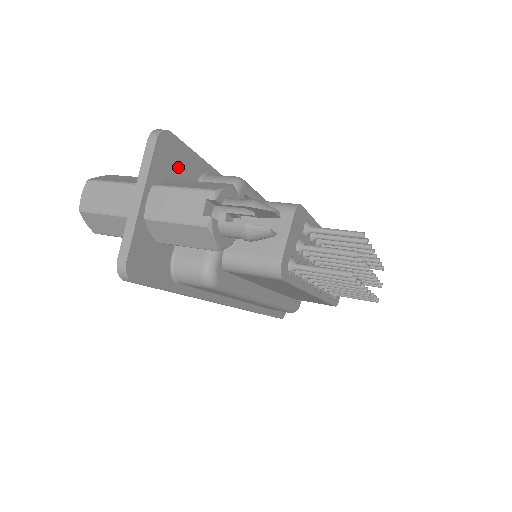
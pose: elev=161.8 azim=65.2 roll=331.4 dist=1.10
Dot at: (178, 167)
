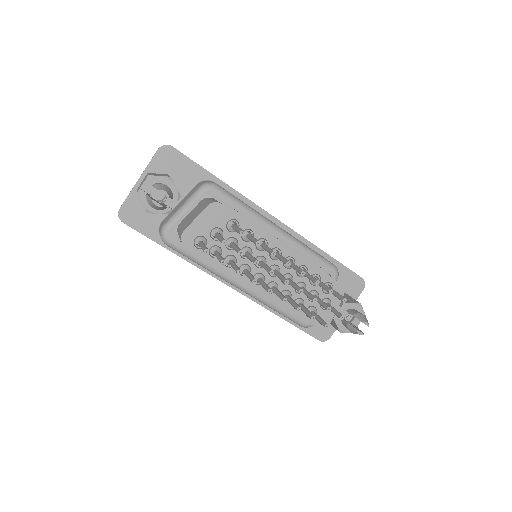
Dot at: (177, 169)
